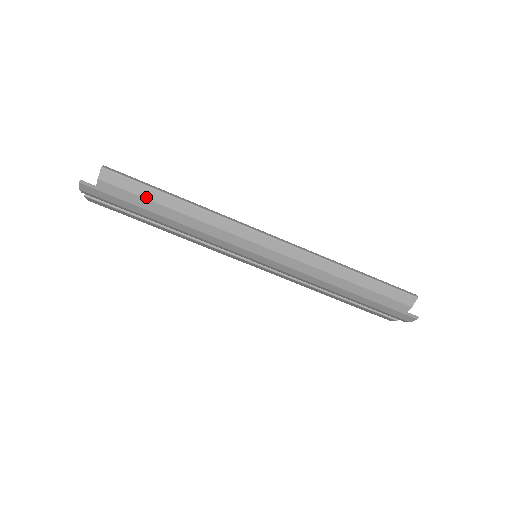
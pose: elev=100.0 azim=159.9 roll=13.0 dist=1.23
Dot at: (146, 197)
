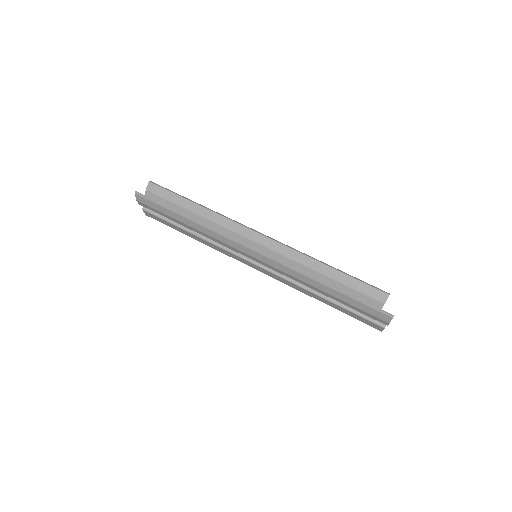
Dot at: (175, 202)
